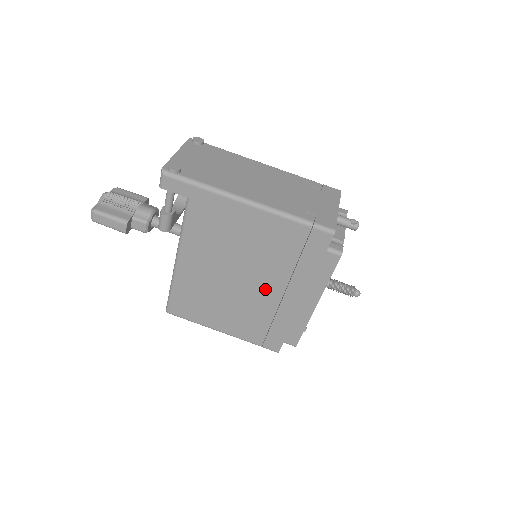
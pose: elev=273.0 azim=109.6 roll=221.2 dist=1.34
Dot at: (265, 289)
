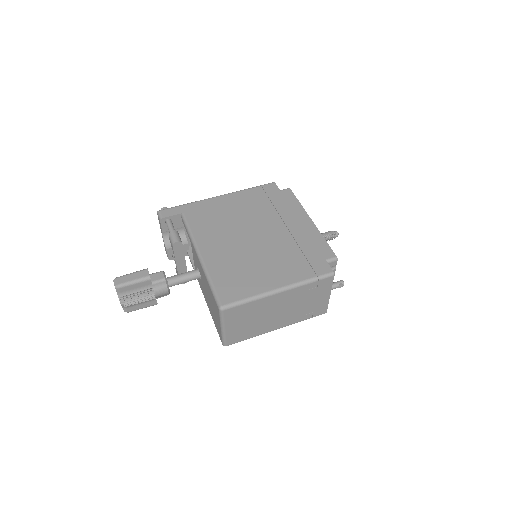
Dot at: (273, 232)
